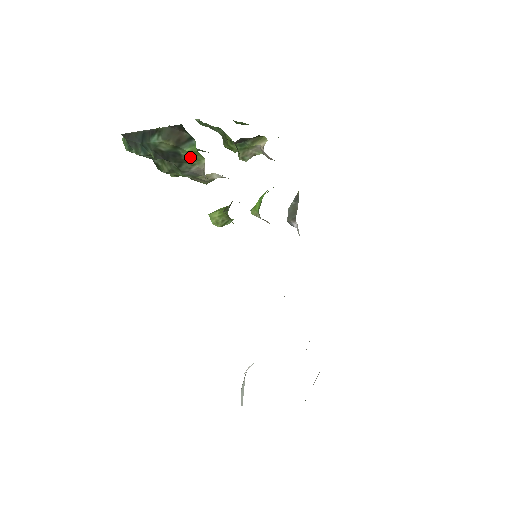
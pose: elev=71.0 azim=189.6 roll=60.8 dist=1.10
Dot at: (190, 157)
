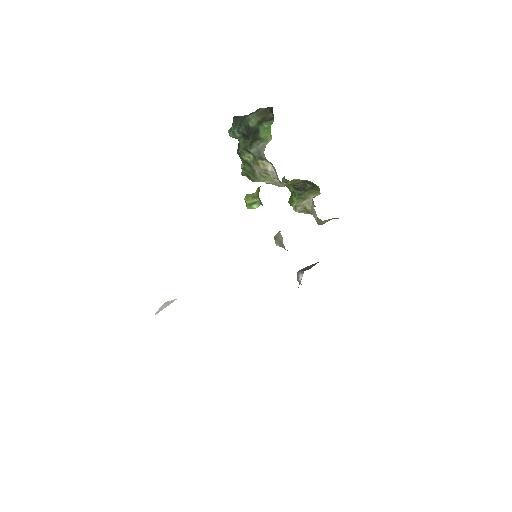
Dot at: (264, 133)
